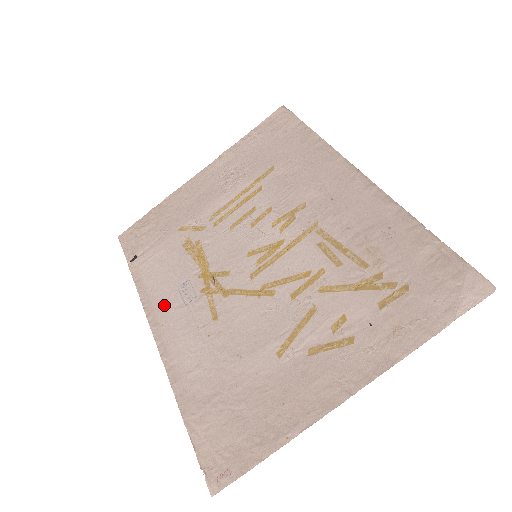
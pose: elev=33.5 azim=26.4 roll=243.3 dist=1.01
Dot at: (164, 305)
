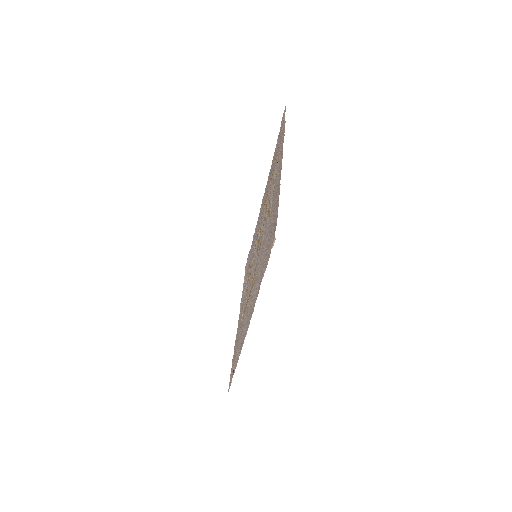
Dot at: (245, 329)
